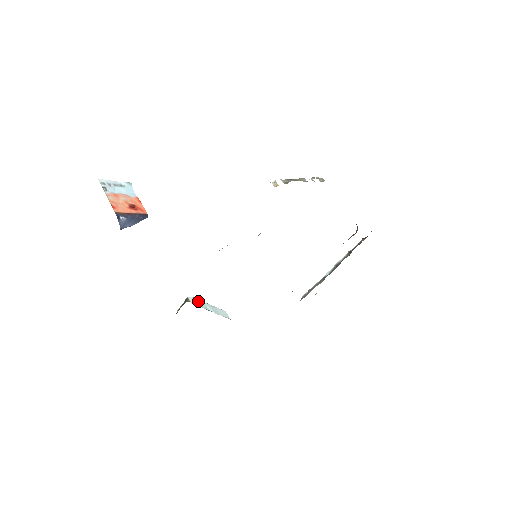
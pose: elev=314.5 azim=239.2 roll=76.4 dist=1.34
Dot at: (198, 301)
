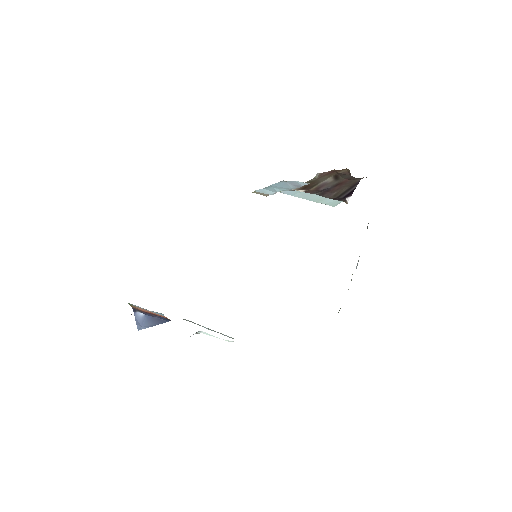
Dot at: (193, 322)
